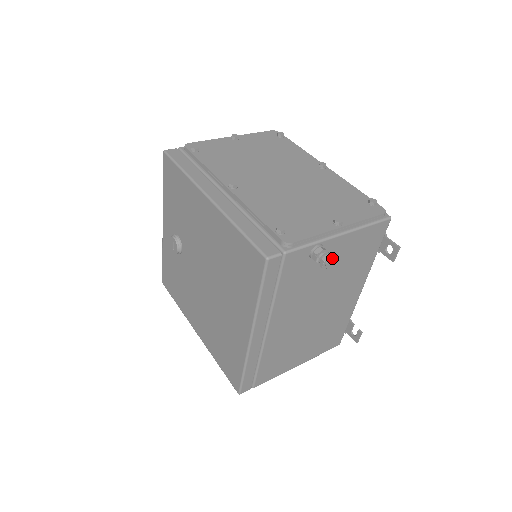
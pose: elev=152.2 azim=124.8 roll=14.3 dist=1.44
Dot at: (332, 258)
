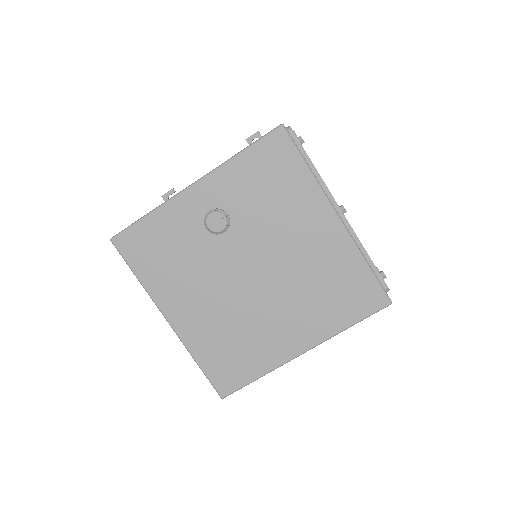
Dot at: occluded
